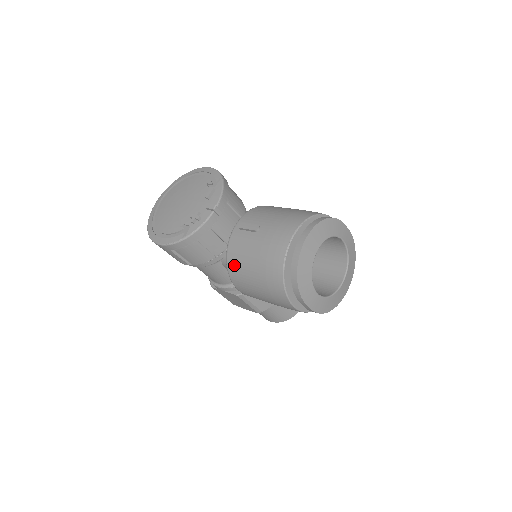
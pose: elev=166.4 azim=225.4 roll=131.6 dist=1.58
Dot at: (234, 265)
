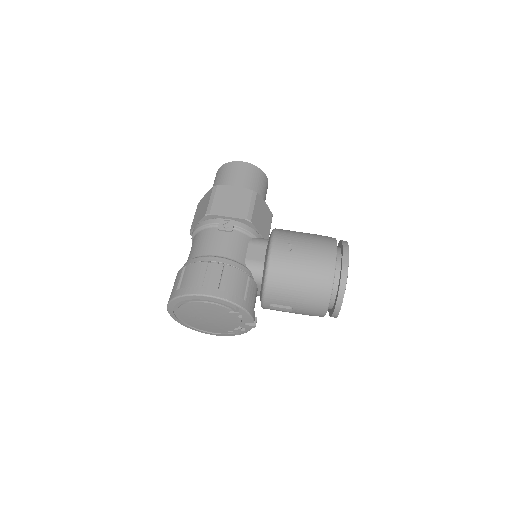
Dot at: occluded
